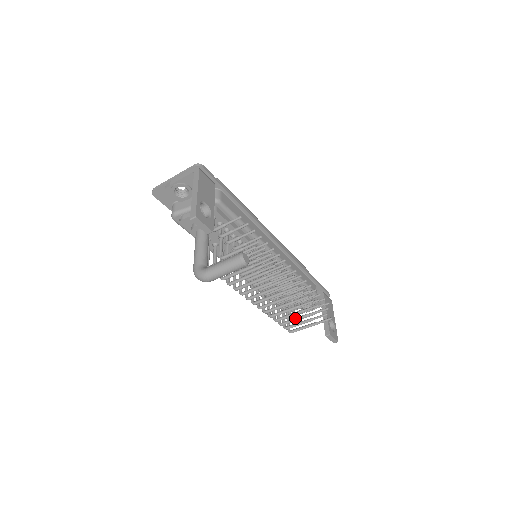
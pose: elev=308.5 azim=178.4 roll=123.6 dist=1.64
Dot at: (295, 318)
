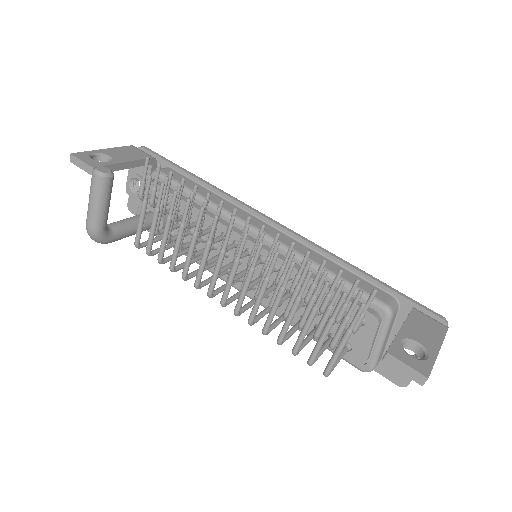
Dot at: occluded
